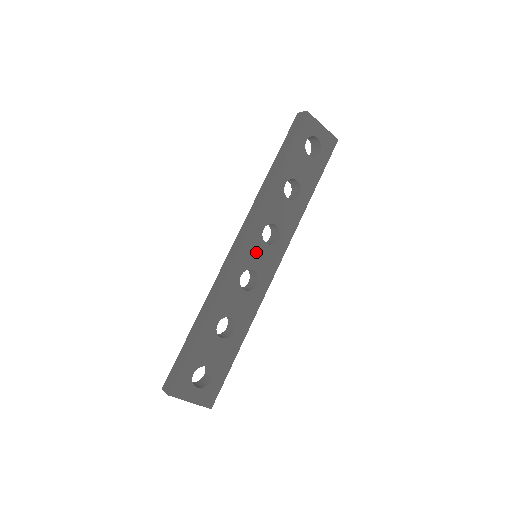
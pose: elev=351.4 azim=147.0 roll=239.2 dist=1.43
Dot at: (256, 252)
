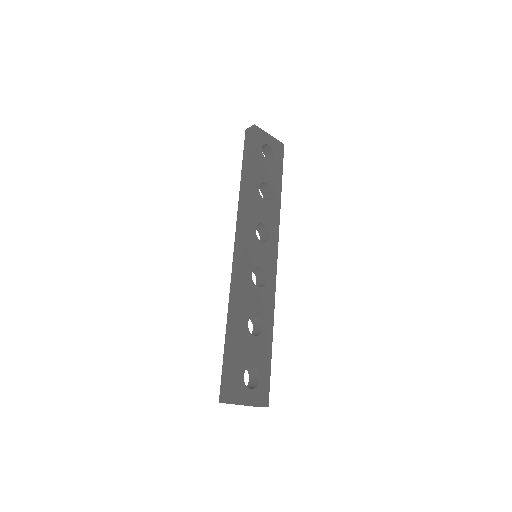
Dot at: (256, 251)
